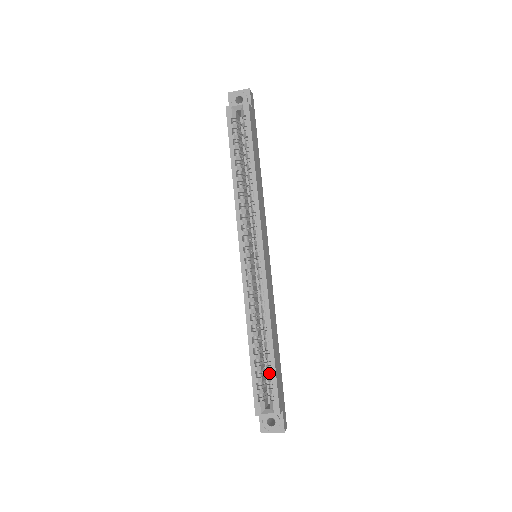
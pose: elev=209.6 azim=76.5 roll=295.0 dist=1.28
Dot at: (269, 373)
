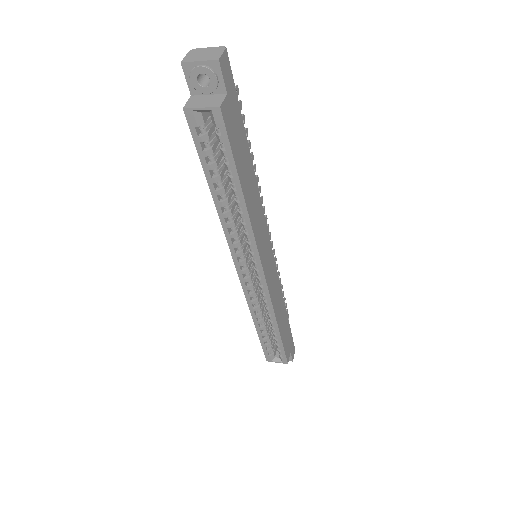
Dot at: occluded
